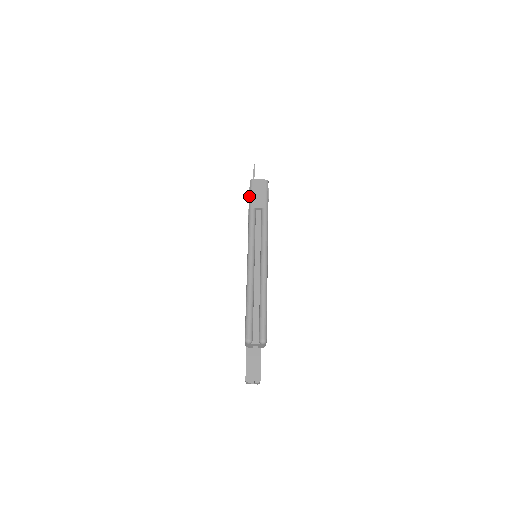
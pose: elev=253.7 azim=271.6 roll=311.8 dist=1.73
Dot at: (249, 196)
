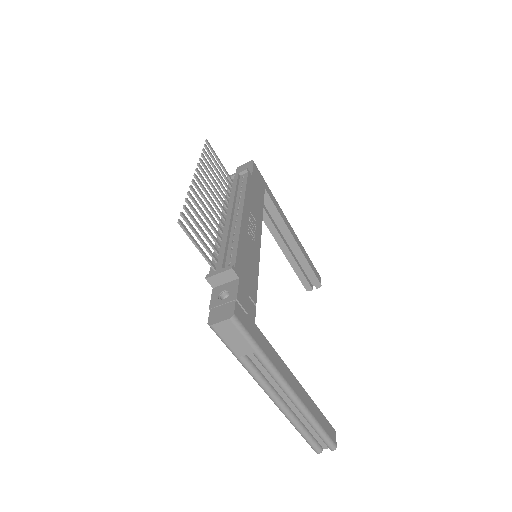
Dot at: occluded
